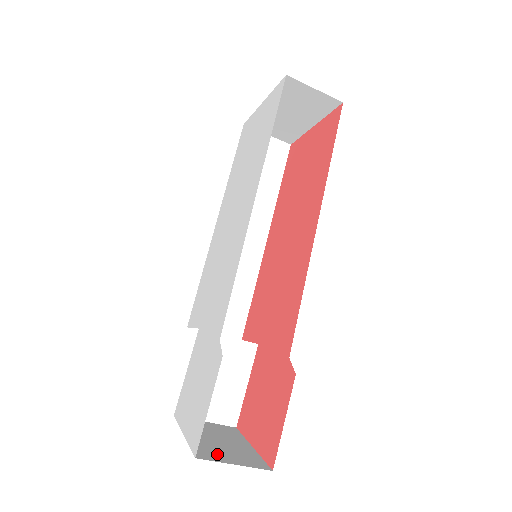
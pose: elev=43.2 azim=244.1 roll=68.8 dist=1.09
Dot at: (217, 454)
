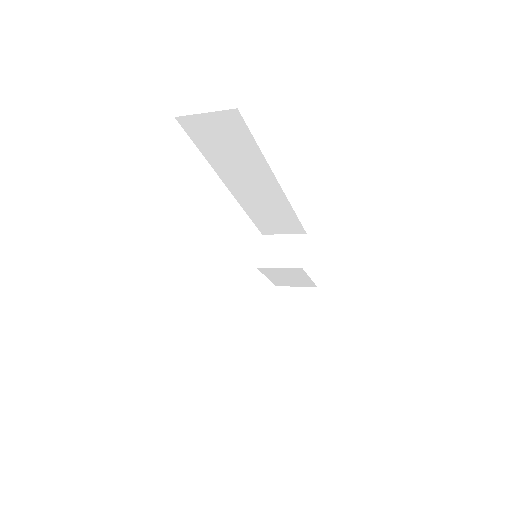
Dot at: (284, 341)
